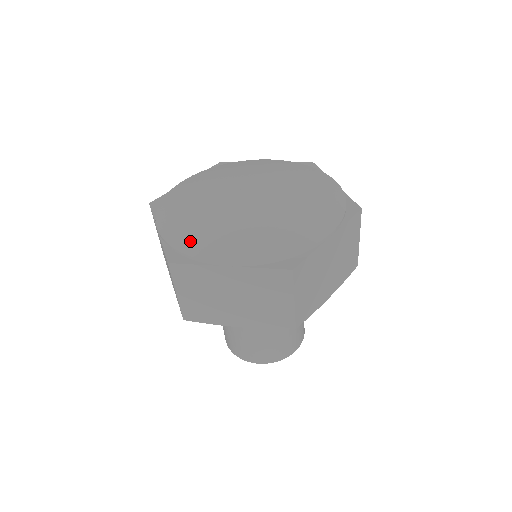
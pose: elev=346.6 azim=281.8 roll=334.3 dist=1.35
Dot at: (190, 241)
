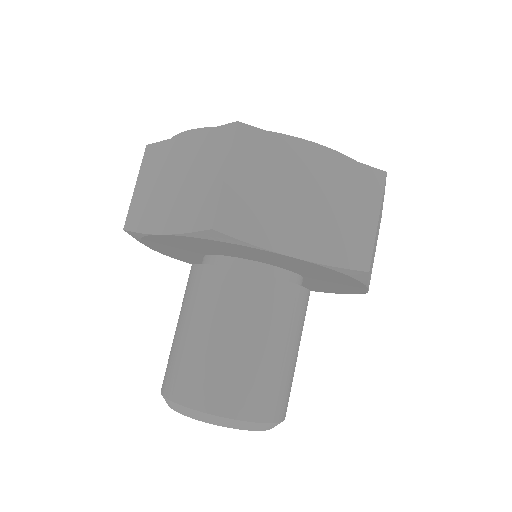
Dot at: occluded
